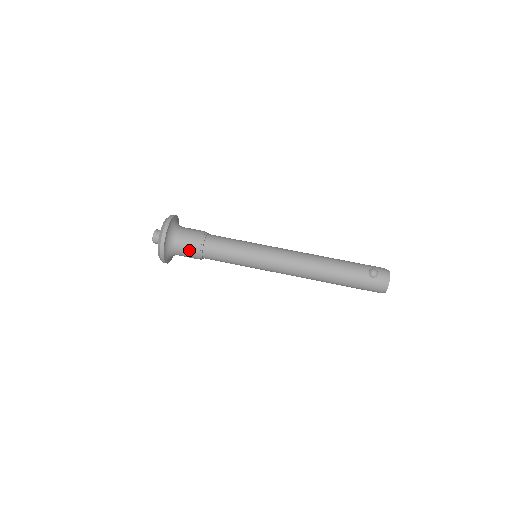
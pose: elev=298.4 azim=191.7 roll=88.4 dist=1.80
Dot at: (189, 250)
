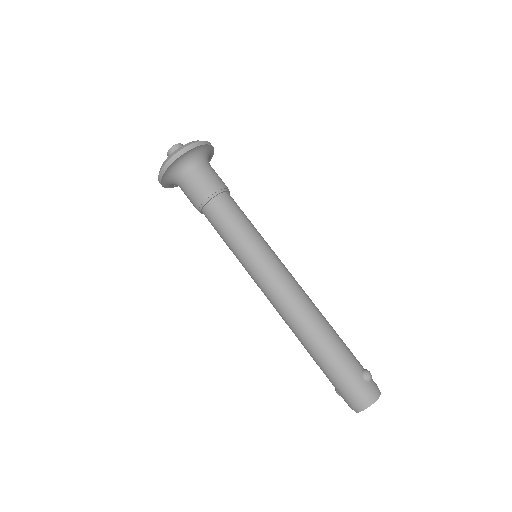
Dot at: (202, 183)
